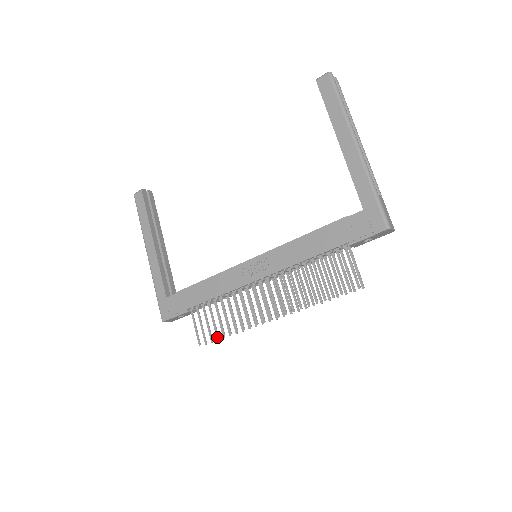
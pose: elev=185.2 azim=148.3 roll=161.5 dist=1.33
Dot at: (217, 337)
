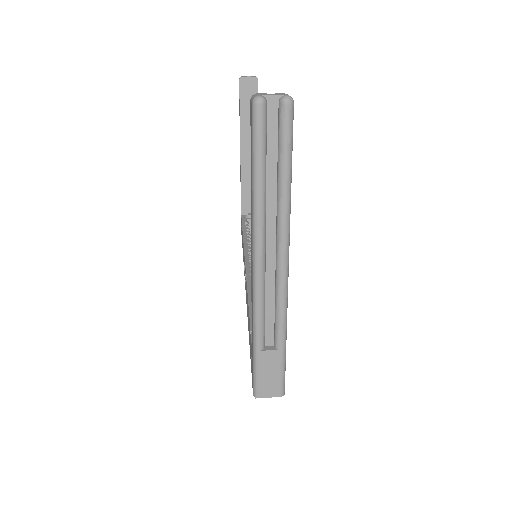
Dot at: occluded
